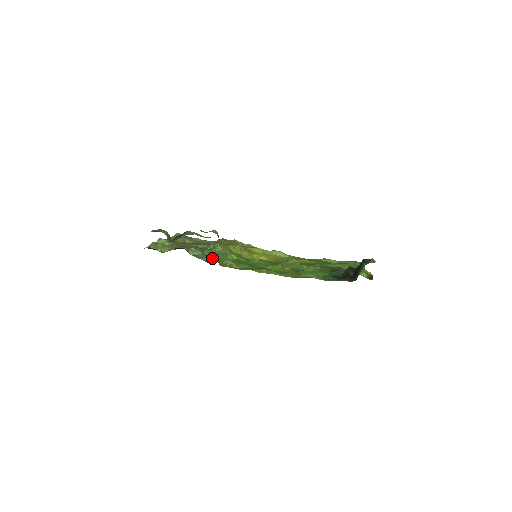
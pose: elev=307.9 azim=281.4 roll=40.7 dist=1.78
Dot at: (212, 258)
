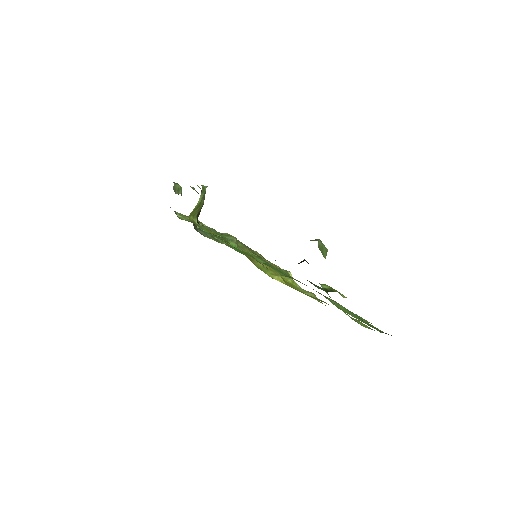
Dot at: occluded
